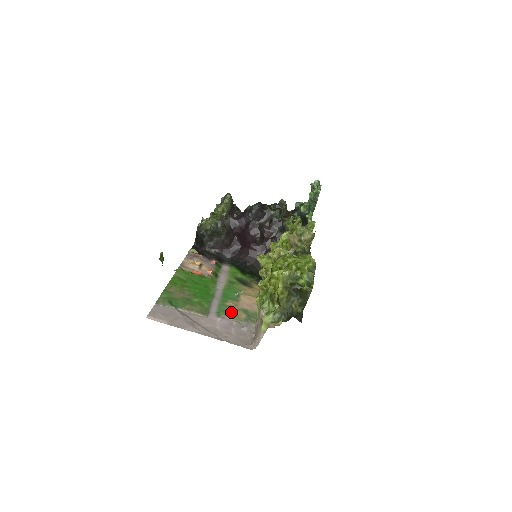
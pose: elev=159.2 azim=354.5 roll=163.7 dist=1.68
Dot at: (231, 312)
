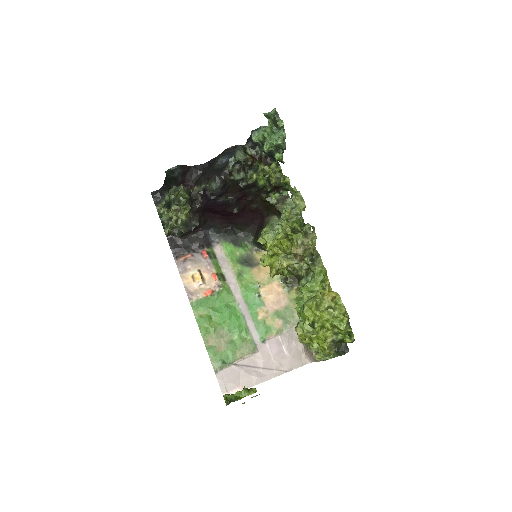
Dot at: (269, 327)
